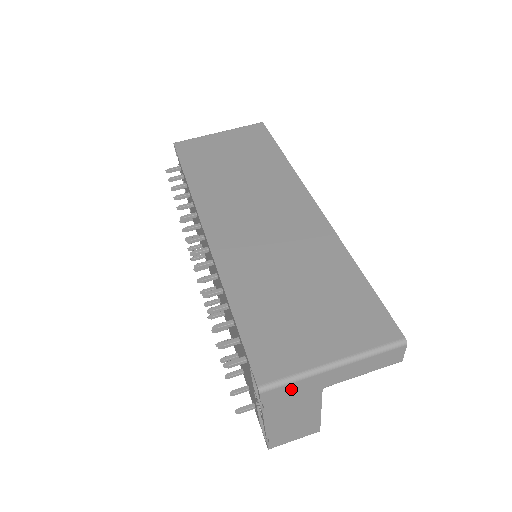
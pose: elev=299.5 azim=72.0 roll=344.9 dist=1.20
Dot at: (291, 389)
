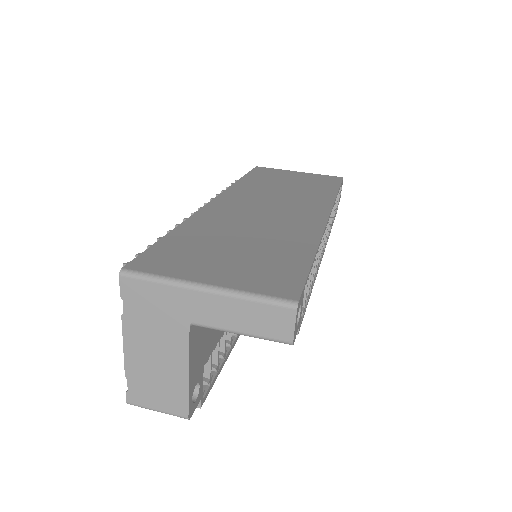
Dot at: (153, 294)
